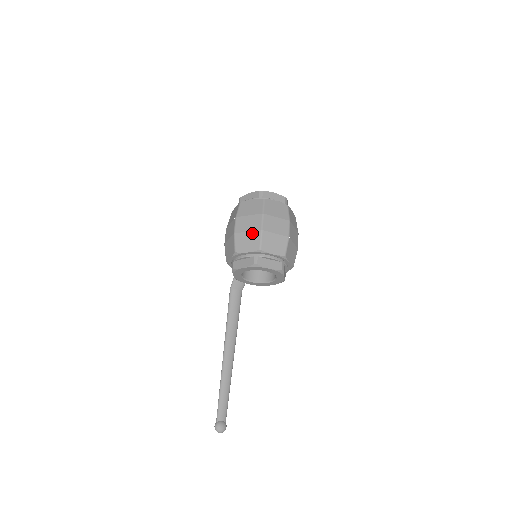
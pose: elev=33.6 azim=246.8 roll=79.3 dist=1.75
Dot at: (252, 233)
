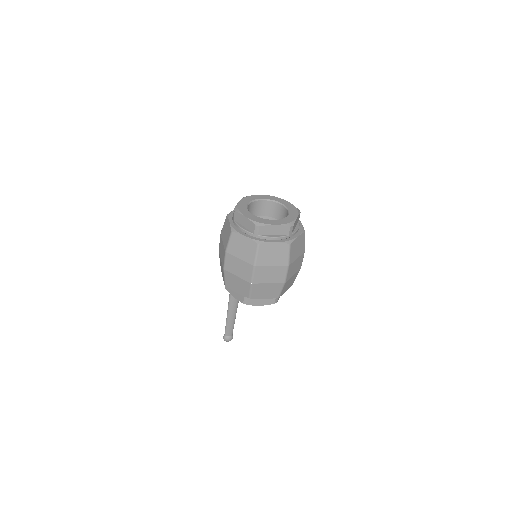
Dot at: (241, 280)
